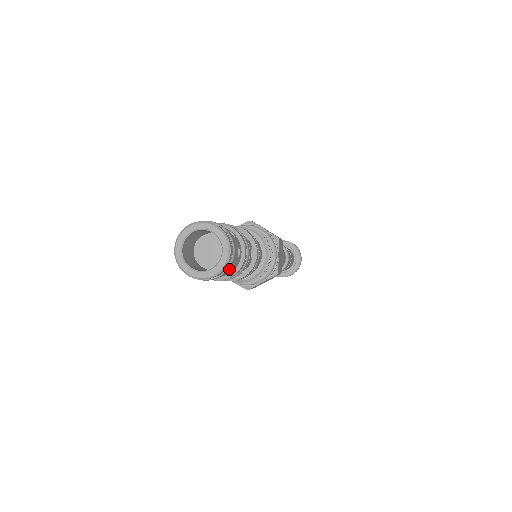
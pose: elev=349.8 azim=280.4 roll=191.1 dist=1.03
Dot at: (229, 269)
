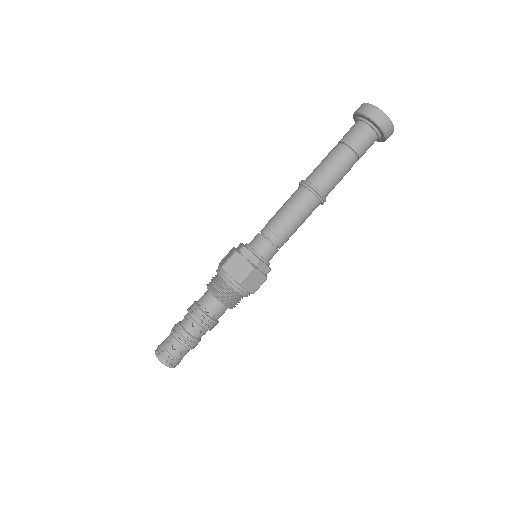
Dot at: occluded
